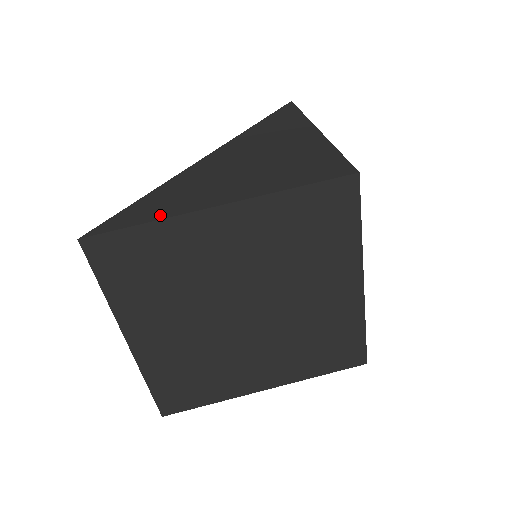
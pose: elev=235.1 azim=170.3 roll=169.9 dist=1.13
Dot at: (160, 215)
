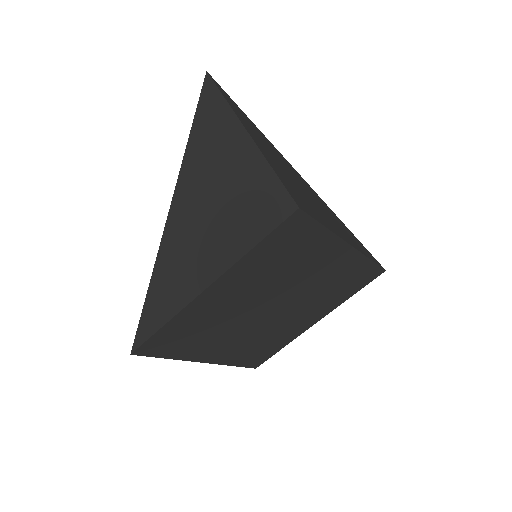
Dot at: (171, 312)
